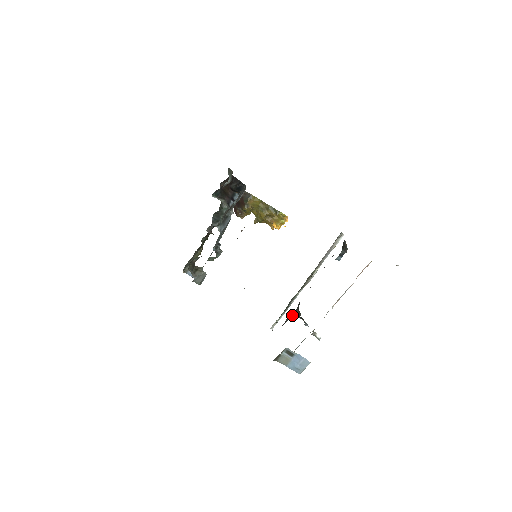
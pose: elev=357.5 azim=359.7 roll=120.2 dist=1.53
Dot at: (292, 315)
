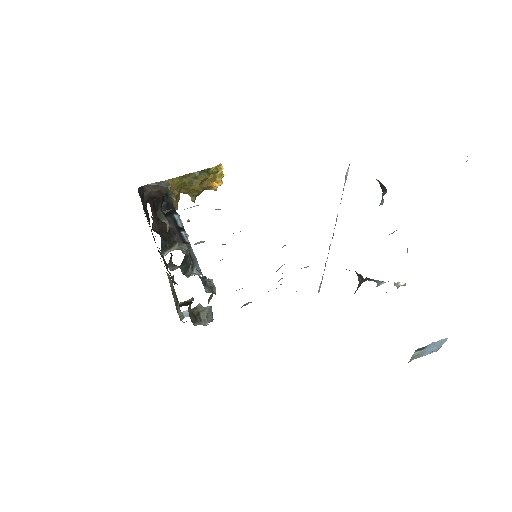
Dot at: occluded
